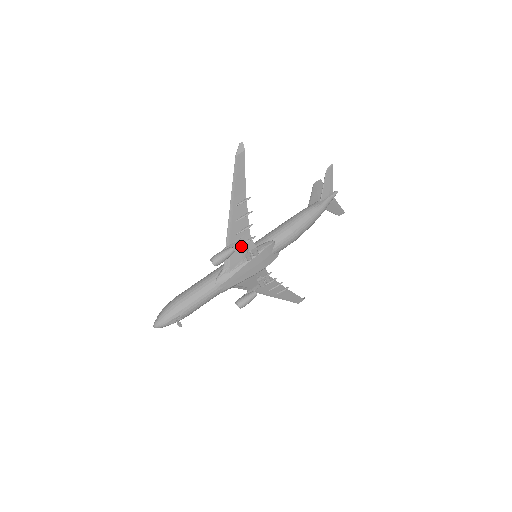
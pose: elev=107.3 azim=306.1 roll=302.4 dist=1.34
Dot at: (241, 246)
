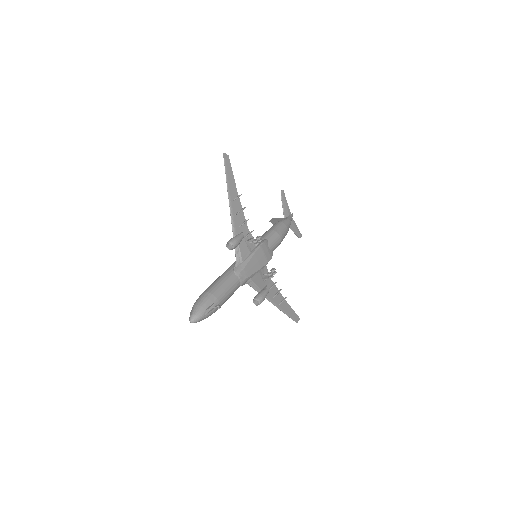
Dot at: (245, 239)
